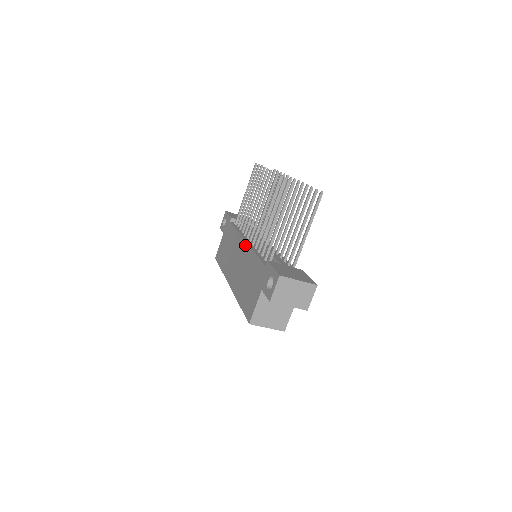
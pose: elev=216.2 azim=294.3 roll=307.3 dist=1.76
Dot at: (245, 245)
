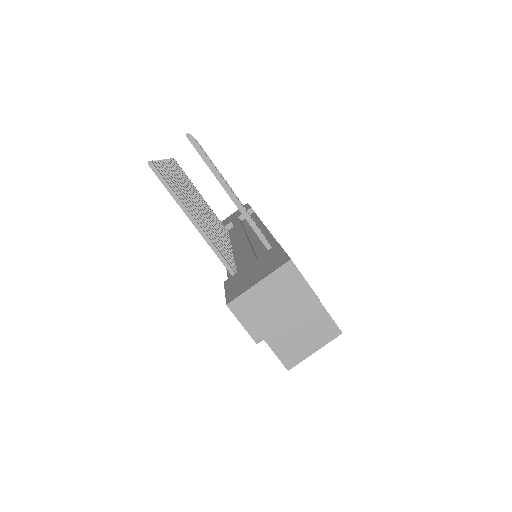
Dot at: occluded
